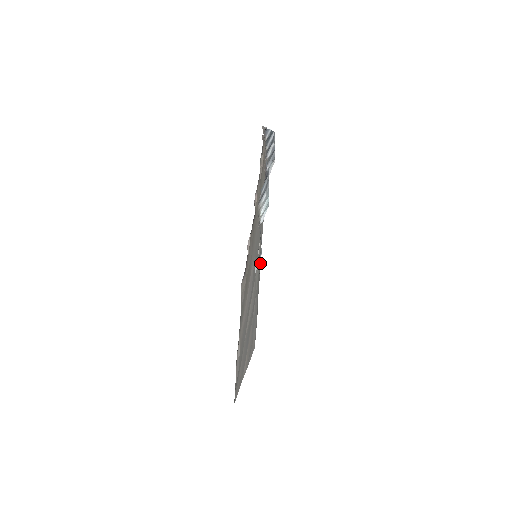
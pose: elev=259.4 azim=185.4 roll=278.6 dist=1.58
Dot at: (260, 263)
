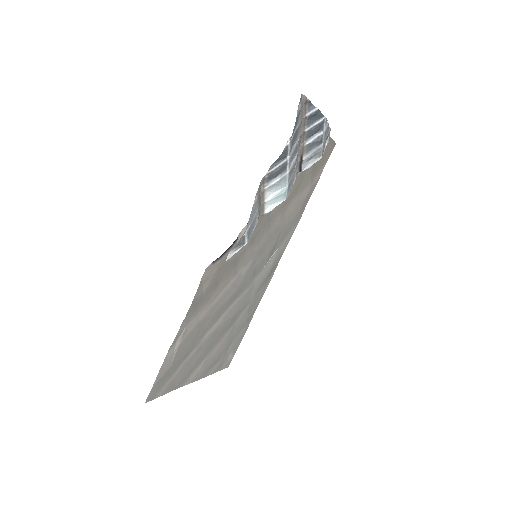
Dot at: (271, 275)
